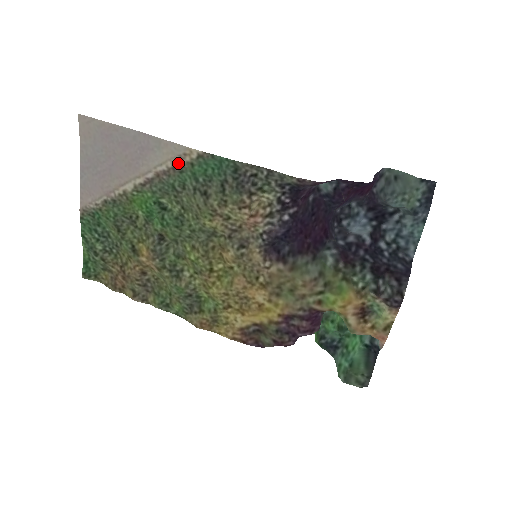
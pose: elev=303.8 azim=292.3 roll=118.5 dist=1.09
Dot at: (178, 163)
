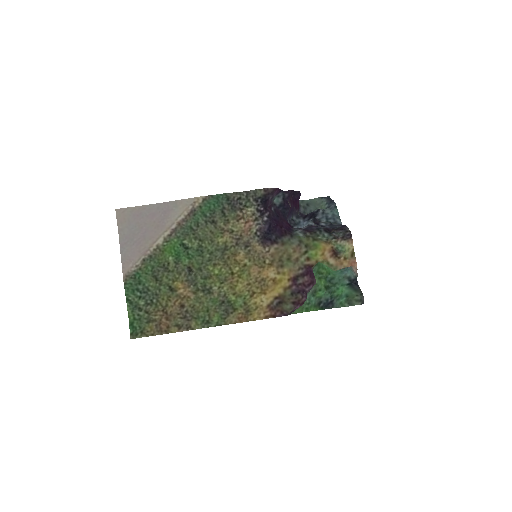
Dot at: (191, 210)
